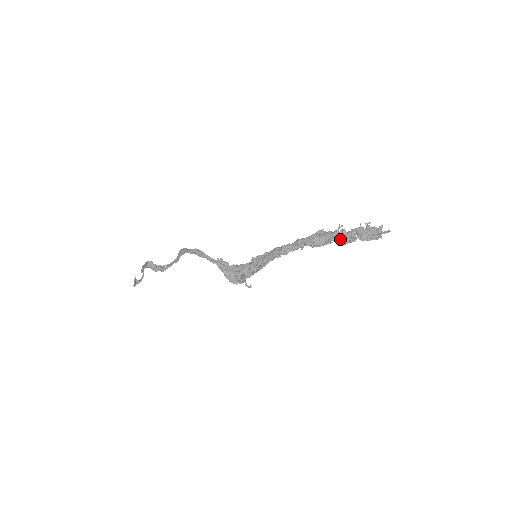
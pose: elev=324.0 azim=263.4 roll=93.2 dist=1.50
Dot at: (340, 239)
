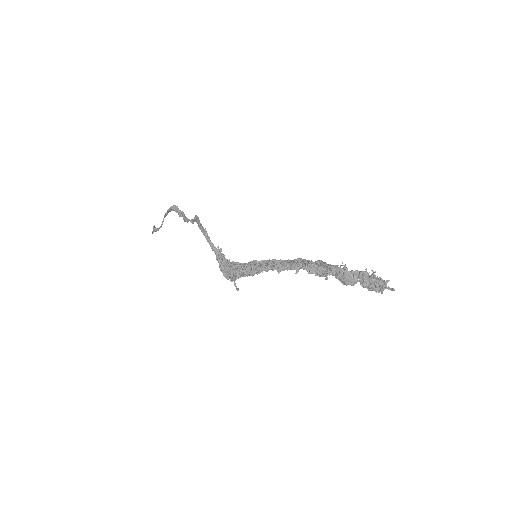
Dot at: (339, 276)
